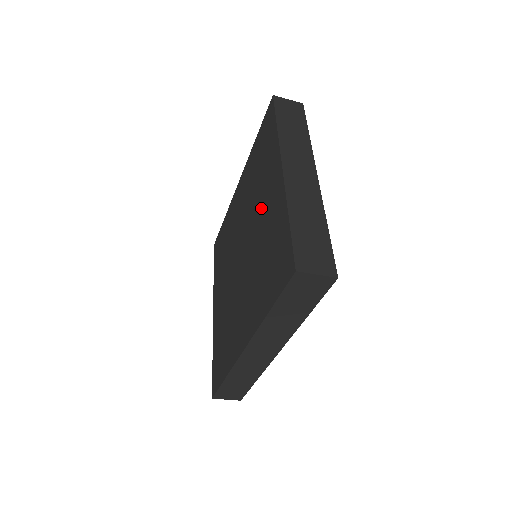
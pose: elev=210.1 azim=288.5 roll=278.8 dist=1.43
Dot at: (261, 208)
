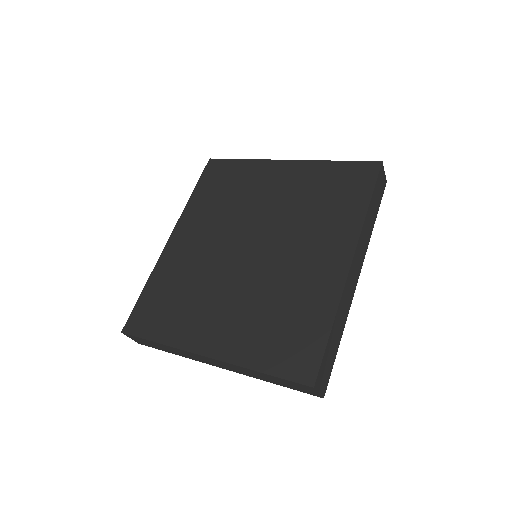
Dot at: (269, 197)
